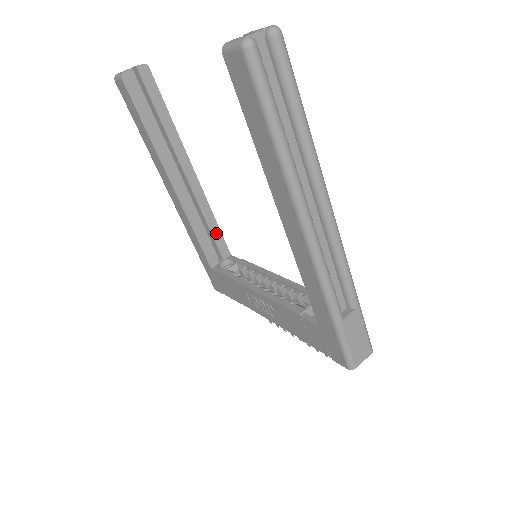
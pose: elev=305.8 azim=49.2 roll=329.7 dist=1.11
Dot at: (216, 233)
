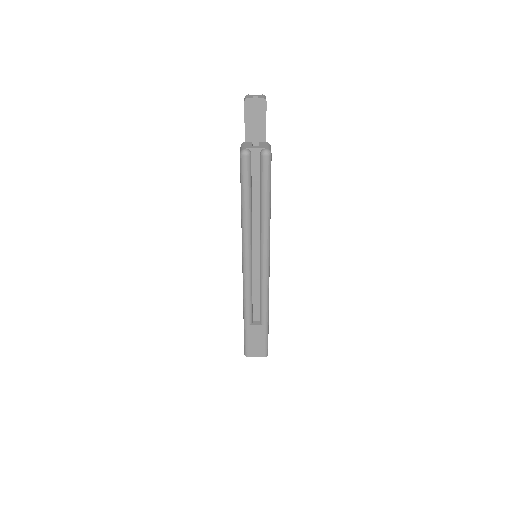
Dot at: occluded
